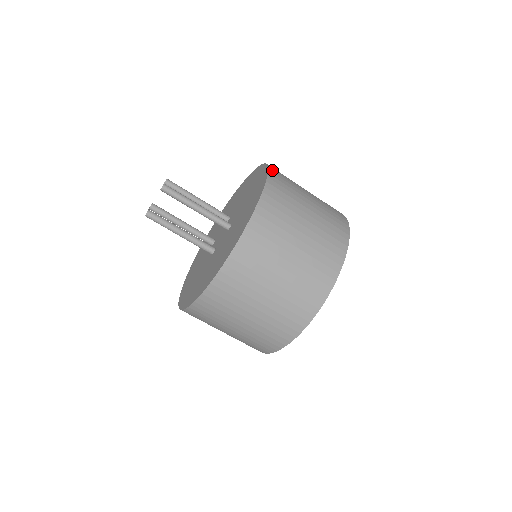
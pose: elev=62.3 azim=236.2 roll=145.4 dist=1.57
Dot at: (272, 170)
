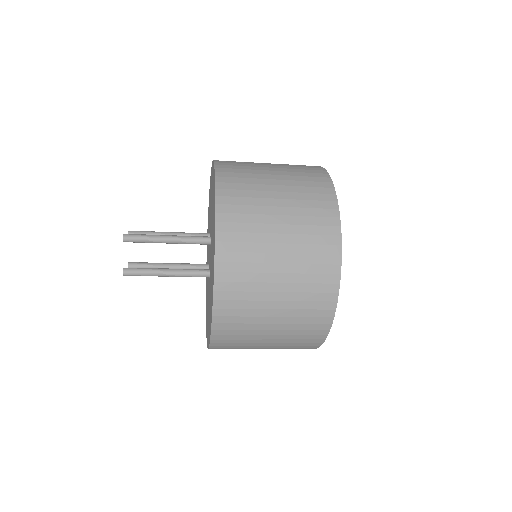
Dot at: (219, 292)
